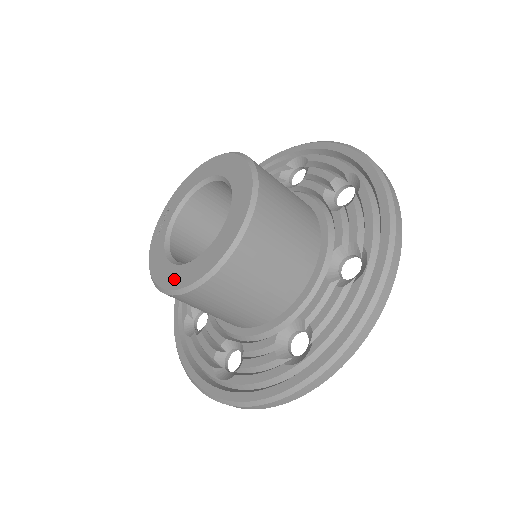
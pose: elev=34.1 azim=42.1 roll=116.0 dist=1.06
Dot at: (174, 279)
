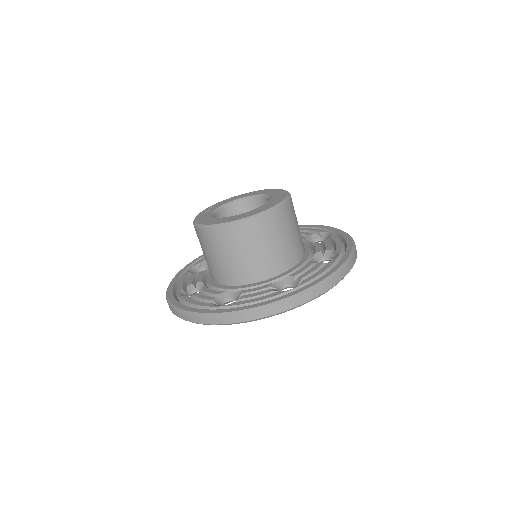
Dot at: (225, 220)
